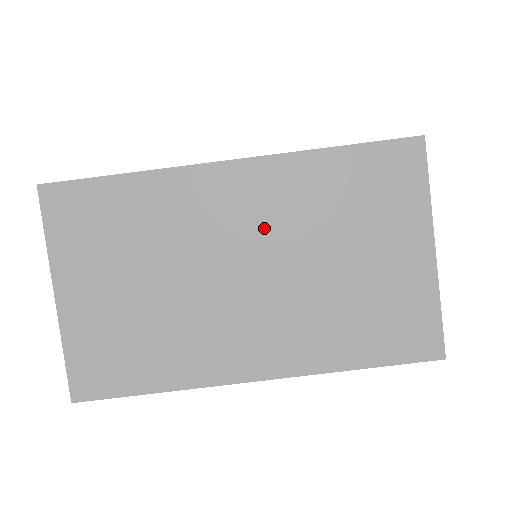
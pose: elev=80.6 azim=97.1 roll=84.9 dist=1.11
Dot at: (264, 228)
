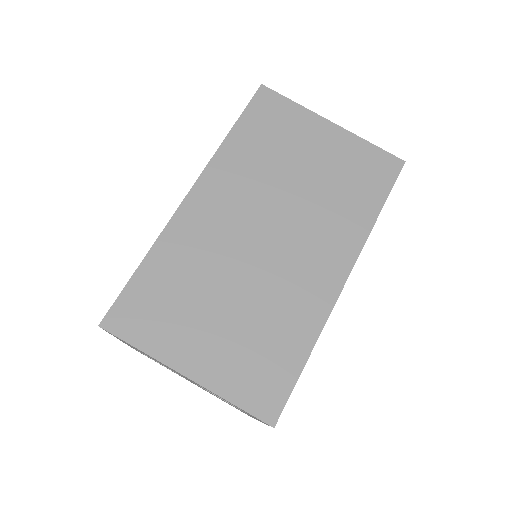
Dot at: (248, 203)
